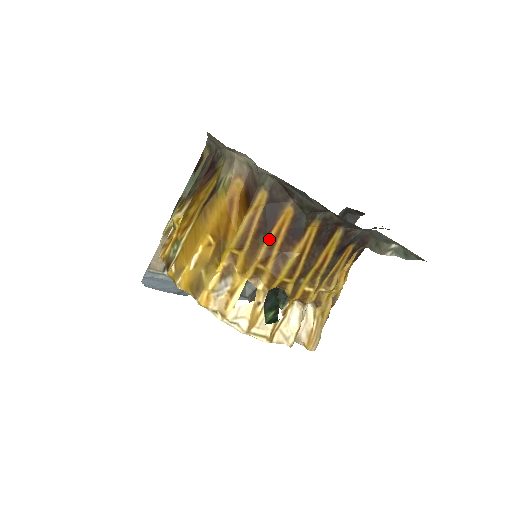
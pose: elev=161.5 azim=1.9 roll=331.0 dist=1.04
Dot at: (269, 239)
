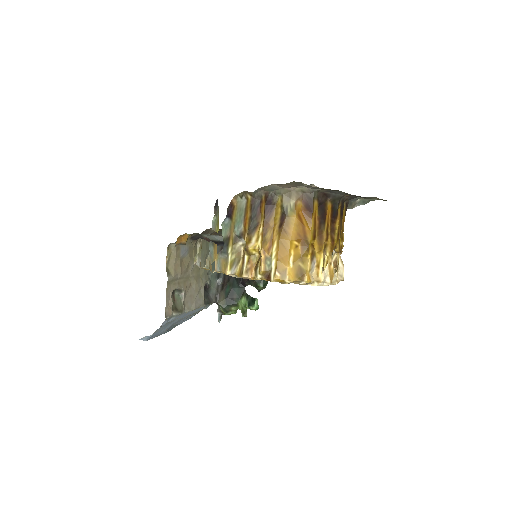
Dot at: (326, 225)
